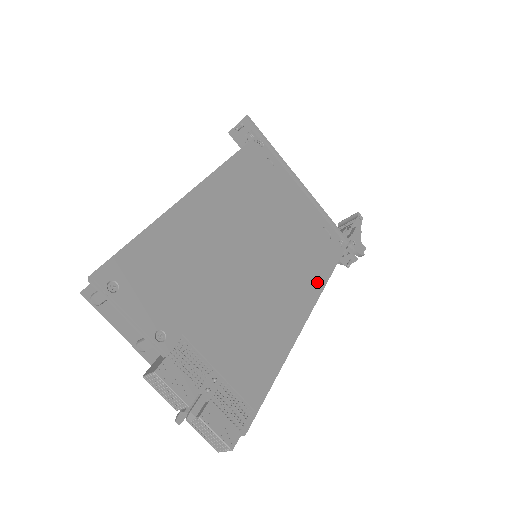
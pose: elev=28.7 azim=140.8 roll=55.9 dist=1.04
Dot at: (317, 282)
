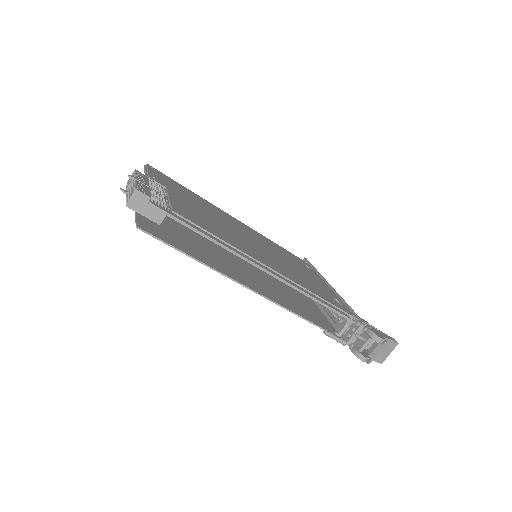
Dot at: (301, 284)
